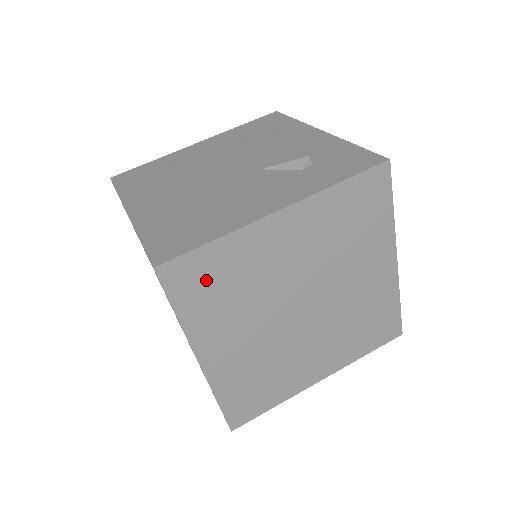
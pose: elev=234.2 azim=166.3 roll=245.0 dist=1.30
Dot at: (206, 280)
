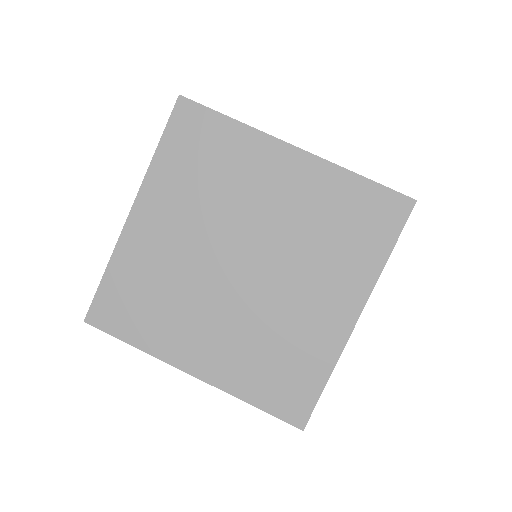
Dot at: occluded
